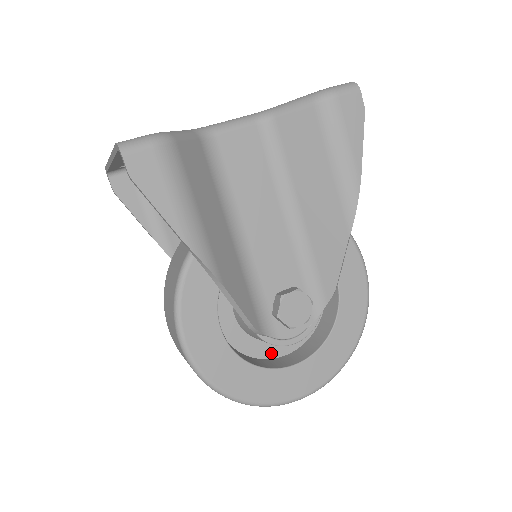
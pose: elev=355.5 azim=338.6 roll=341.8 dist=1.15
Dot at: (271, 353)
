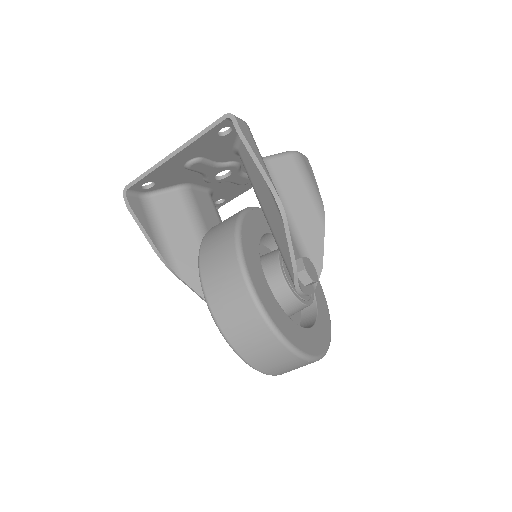
Dot at: occluded
